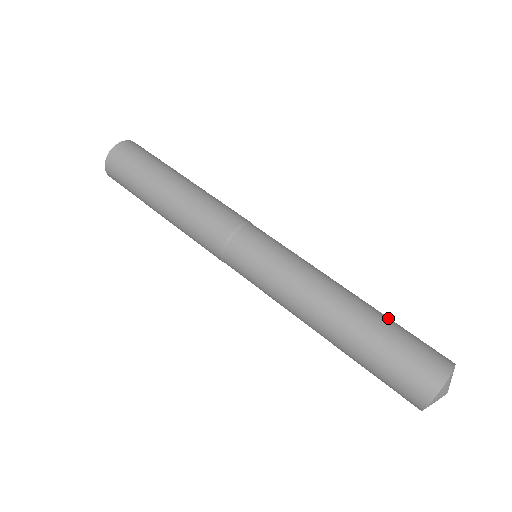
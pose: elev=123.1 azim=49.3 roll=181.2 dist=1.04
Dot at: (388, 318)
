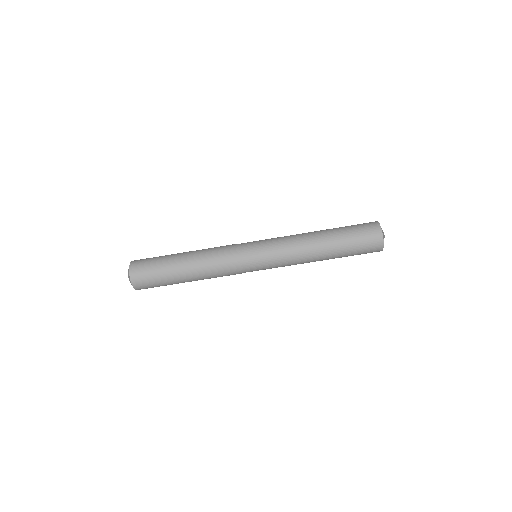
Dot at: (342, 245)
